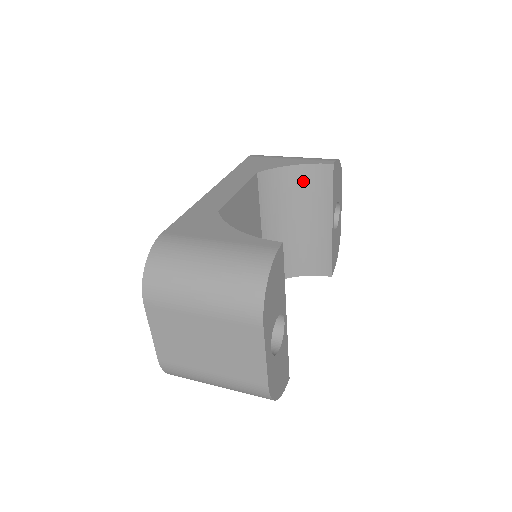
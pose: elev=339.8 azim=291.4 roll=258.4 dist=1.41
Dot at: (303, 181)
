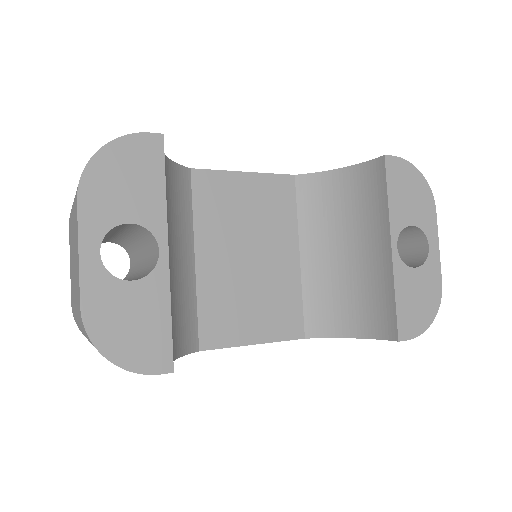
Dot at: (354, 188)
